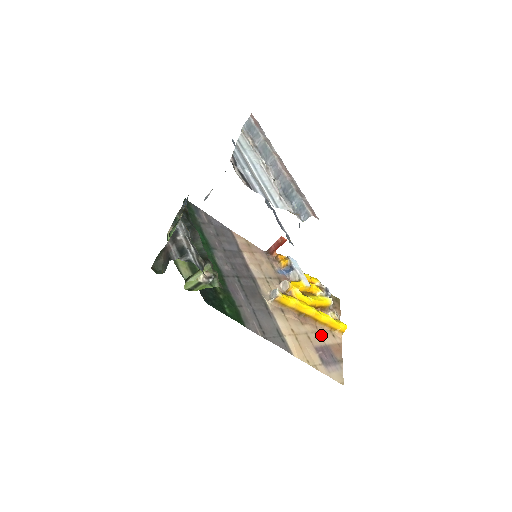
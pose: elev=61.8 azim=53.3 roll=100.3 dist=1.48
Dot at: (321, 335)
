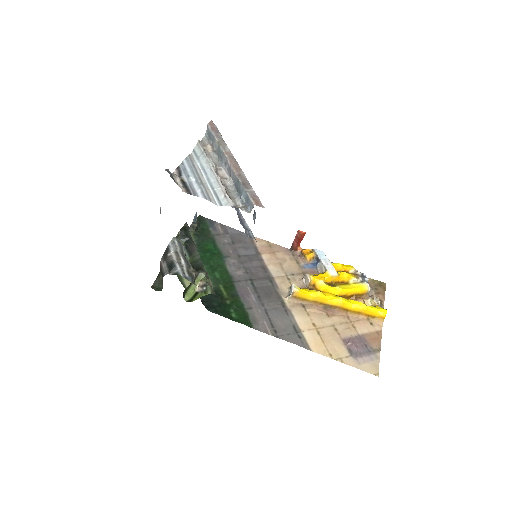
Dot at: (353, 325)
